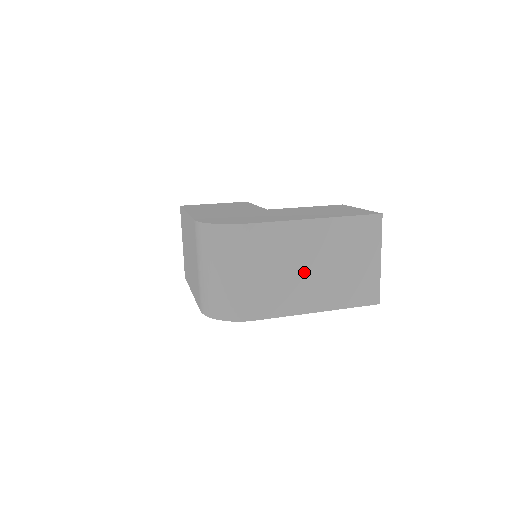
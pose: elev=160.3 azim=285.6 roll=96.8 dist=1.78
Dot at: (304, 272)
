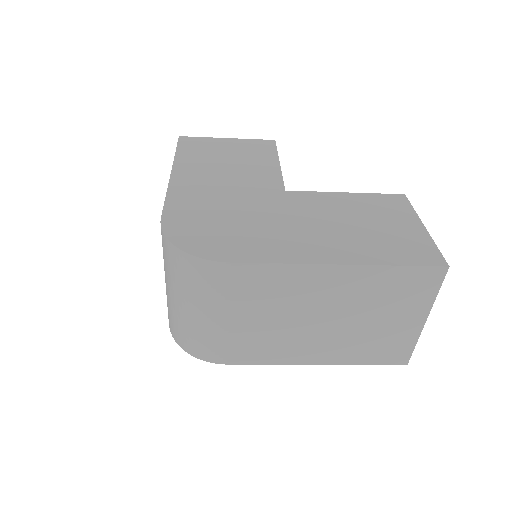
Dot at: (304, 323)
